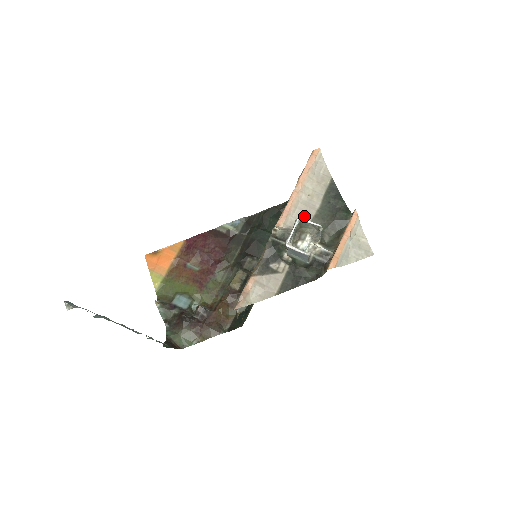
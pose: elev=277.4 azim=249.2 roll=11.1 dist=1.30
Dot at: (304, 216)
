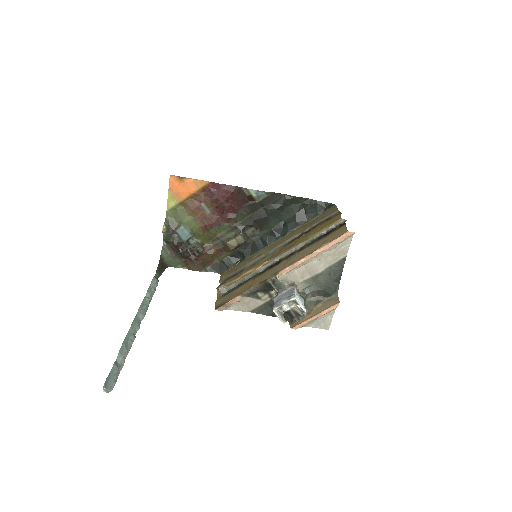
Dot at: (305, 273)
